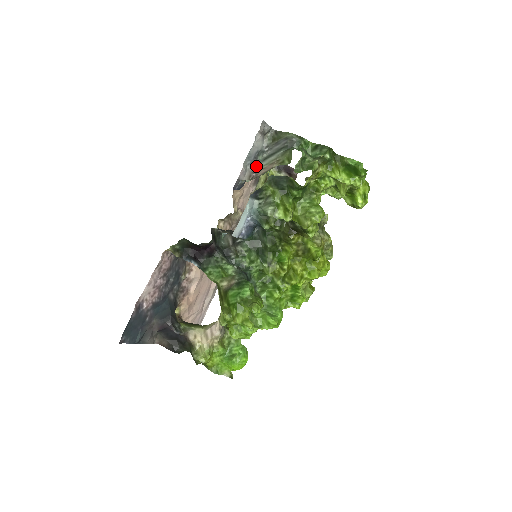
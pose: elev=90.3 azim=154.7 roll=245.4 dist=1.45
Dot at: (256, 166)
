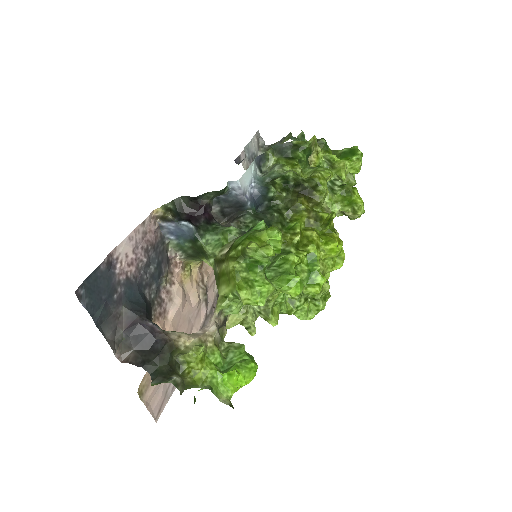
Dot at: occluded
